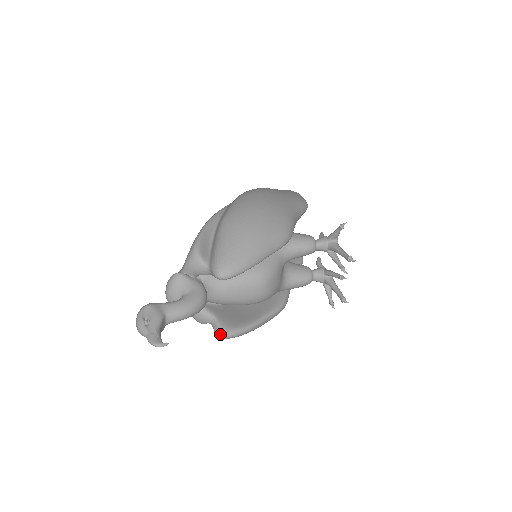
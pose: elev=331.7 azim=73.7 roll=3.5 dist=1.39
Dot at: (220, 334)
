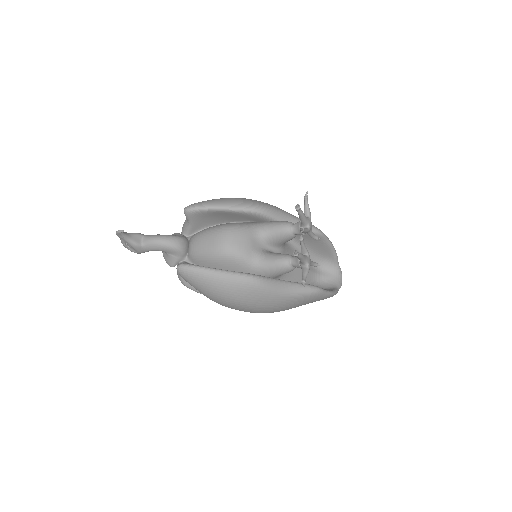
Dot at: (177, 265)
